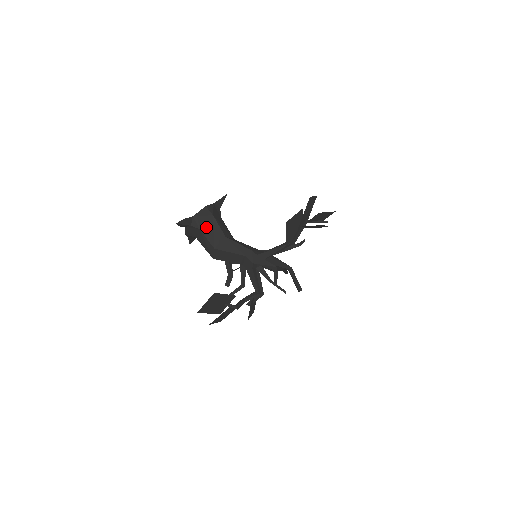
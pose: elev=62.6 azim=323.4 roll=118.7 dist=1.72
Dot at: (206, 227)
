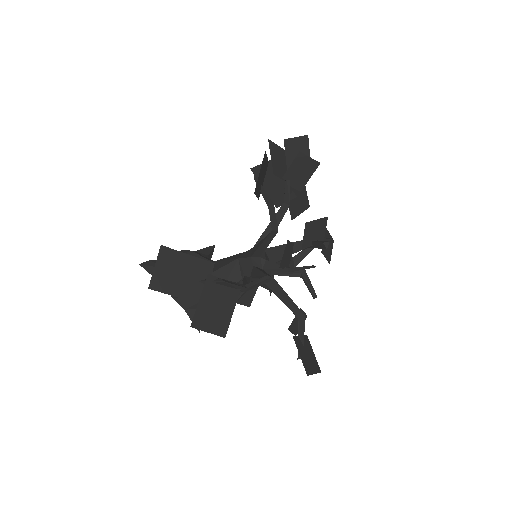
Dot at: occluded
